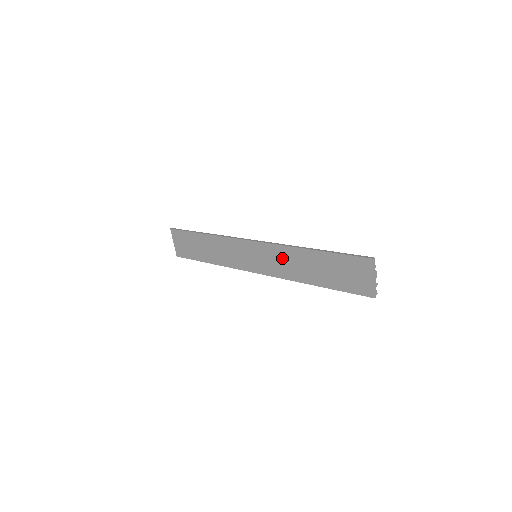
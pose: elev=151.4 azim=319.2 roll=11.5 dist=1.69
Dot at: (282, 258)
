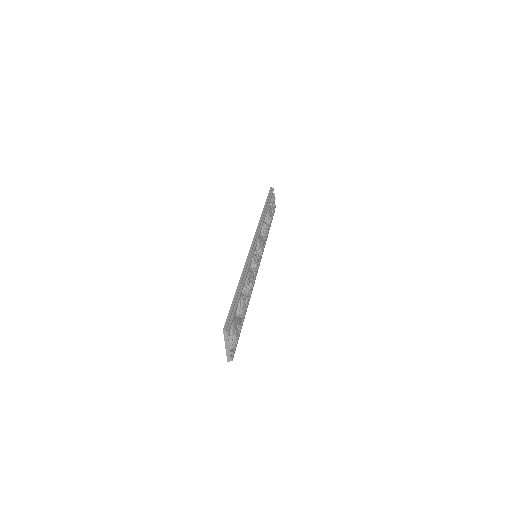
Dot at: occluded
